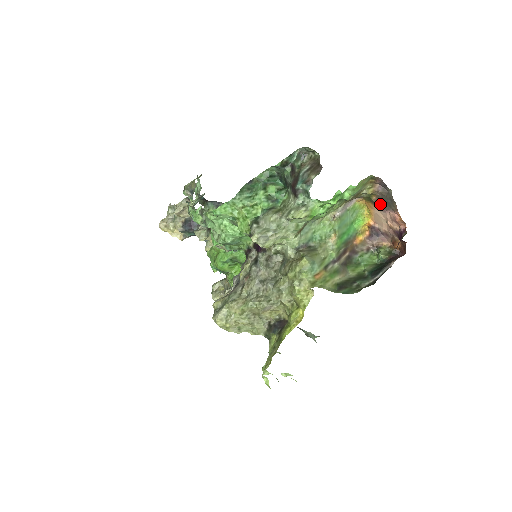
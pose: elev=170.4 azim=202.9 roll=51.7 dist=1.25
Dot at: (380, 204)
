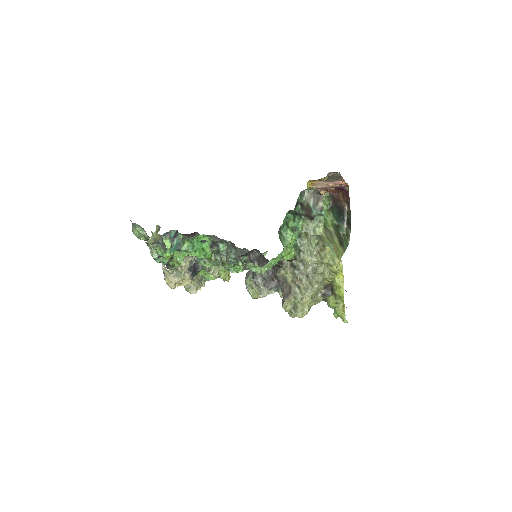
Dot at: (327, 180)
